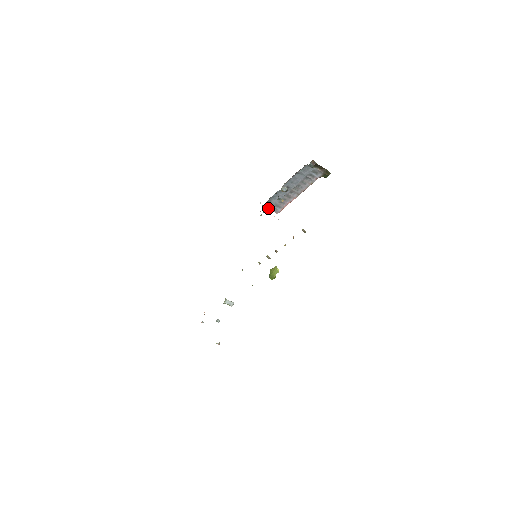
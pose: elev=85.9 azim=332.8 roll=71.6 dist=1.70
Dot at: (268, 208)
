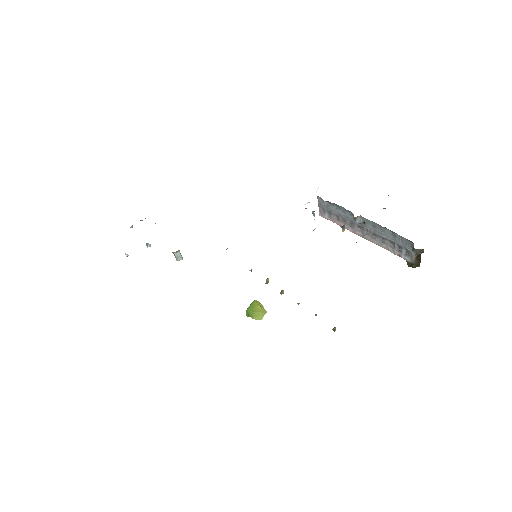
Dot at: (319, 203)
